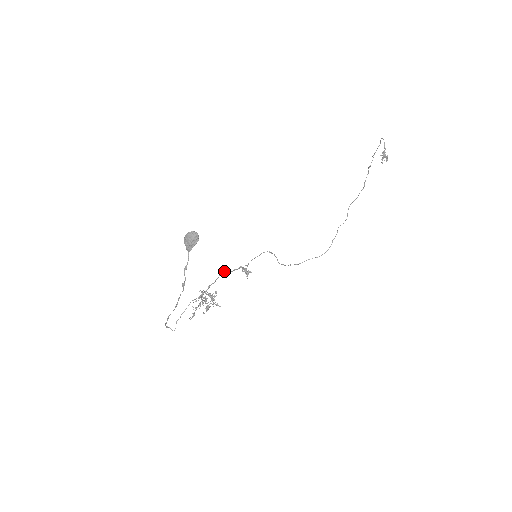
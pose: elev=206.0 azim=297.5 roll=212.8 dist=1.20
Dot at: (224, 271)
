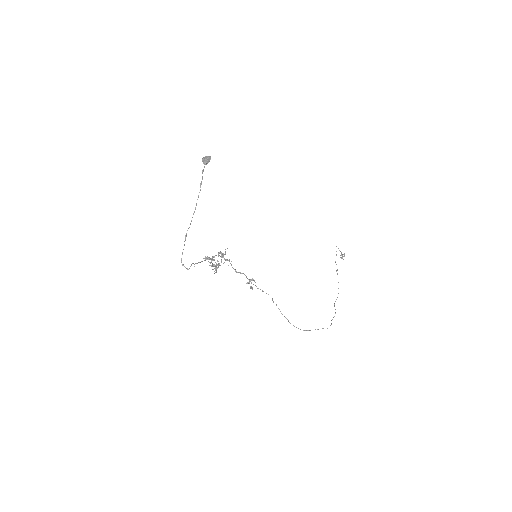
Dot at: (231, 264)
